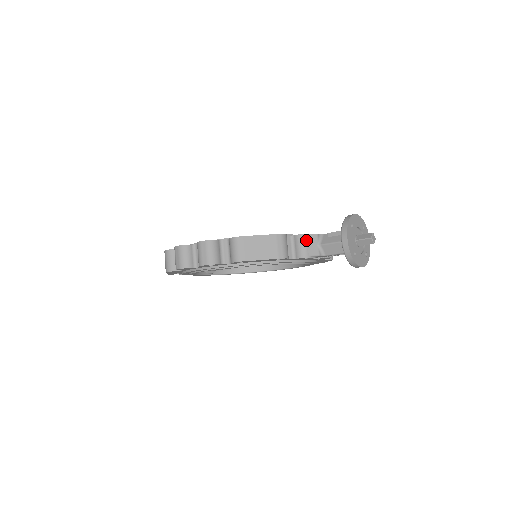
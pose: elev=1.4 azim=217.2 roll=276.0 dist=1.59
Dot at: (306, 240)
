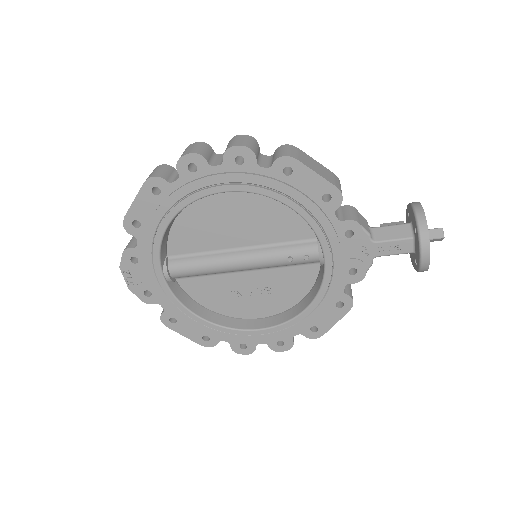
Dot at: (357, 213)
